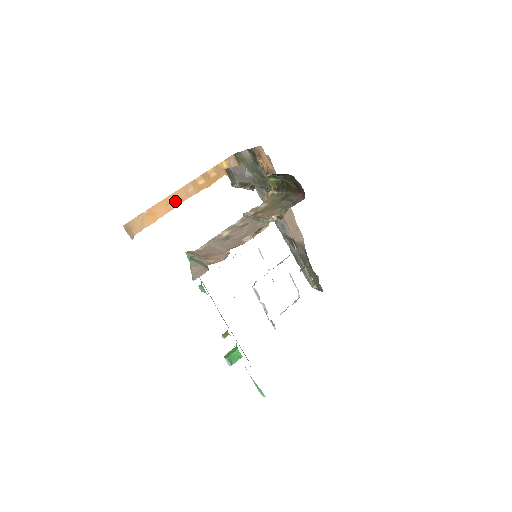
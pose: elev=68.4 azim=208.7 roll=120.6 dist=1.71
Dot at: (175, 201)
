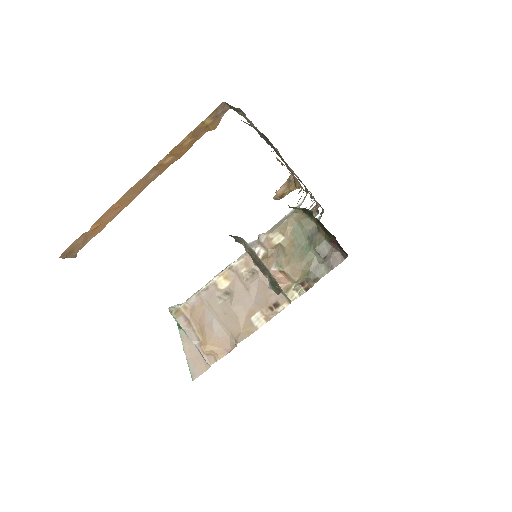
Dot at: (129, 197)
